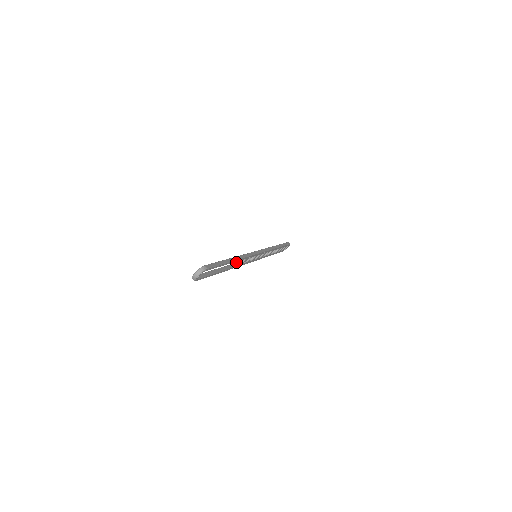
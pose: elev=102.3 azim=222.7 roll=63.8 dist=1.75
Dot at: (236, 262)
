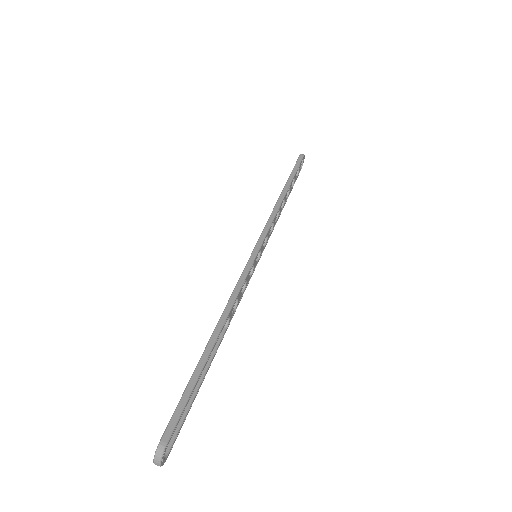
Dot at: occluded
